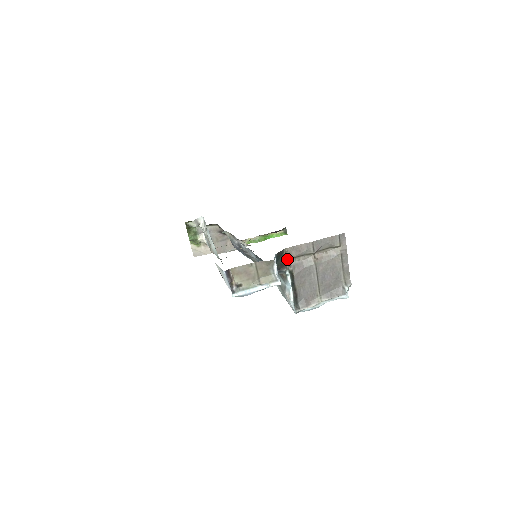
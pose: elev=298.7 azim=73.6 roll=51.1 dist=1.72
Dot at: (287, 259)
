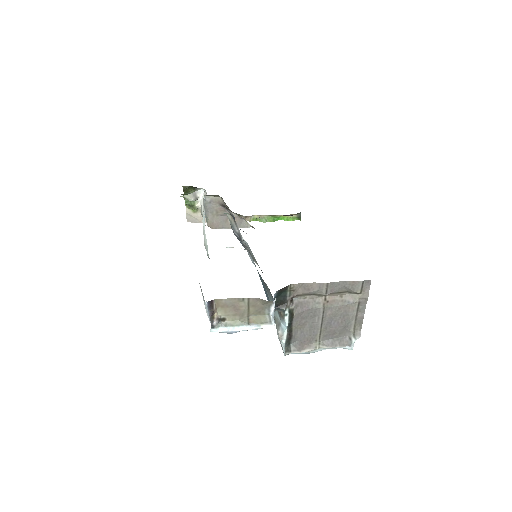
Dot at: (290, 296)
